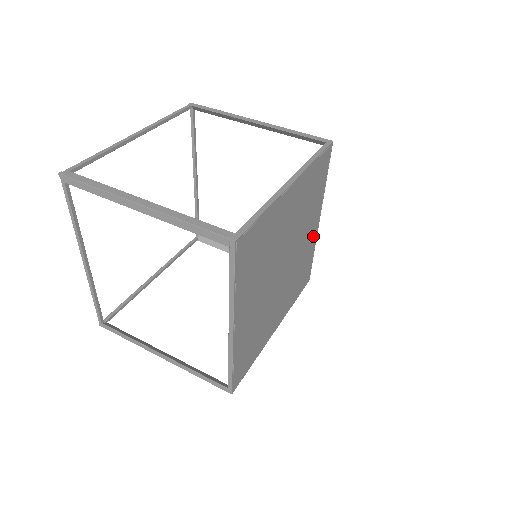
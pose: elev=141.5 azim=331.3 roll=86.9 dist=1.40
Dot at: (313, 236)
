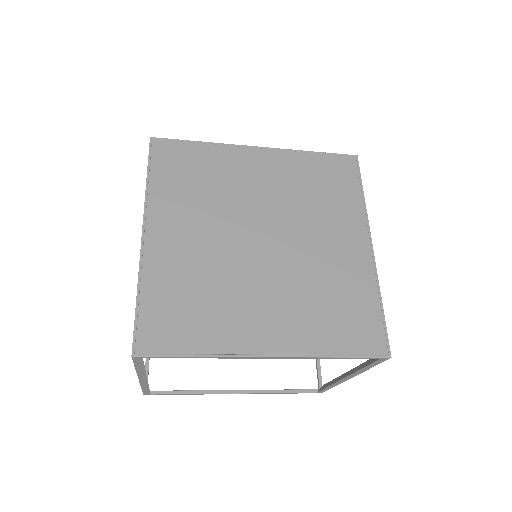
Dot at: (360, 262)
